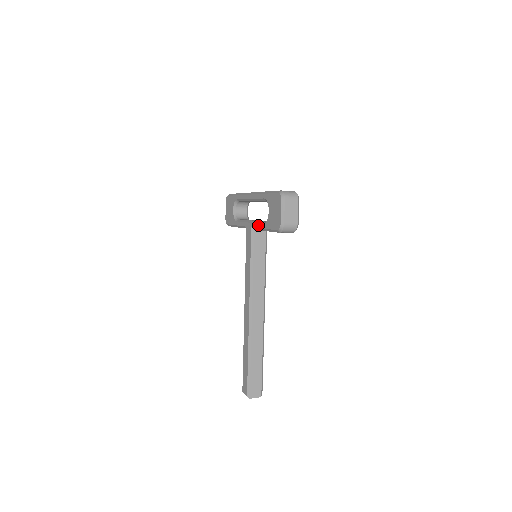
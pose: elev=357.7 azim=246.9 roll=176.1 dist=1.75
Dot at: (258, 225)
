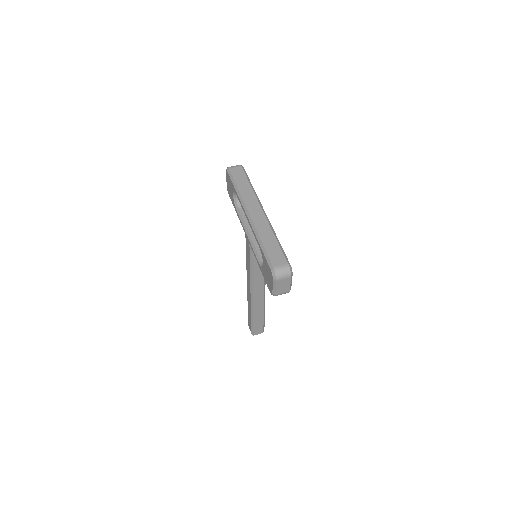
Dot at: (255, 255)
